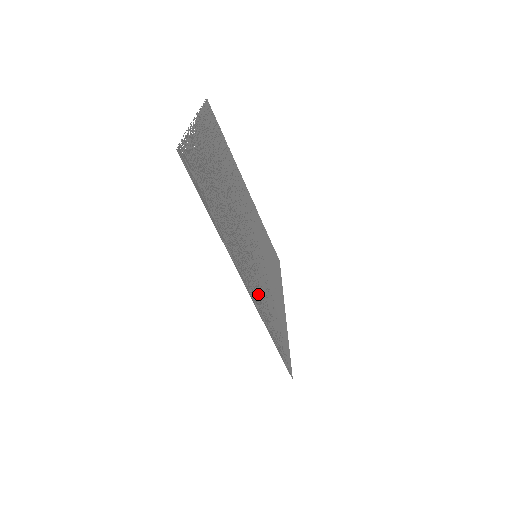
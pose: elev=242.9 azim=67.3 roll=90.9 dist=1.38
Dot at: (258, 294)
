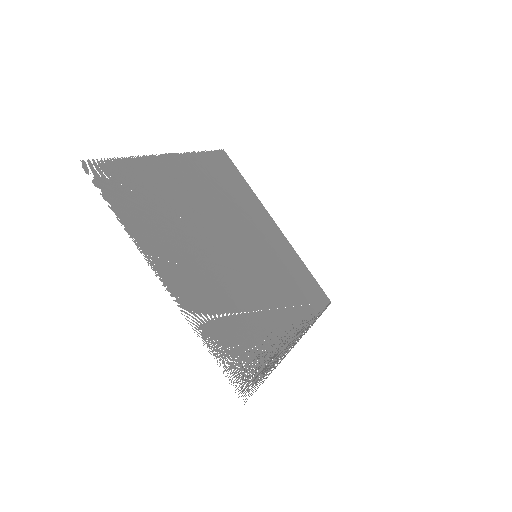
Dot at: (293, 307)
